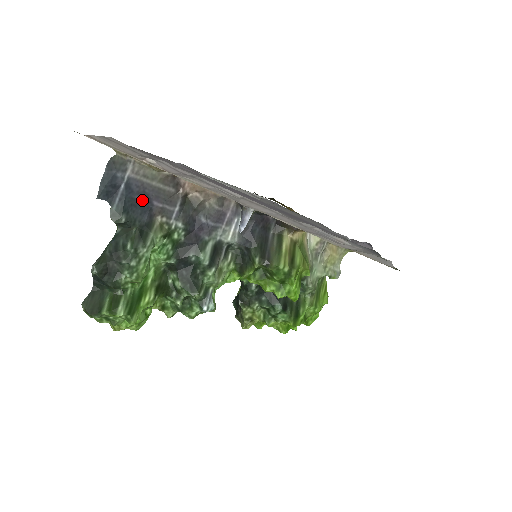
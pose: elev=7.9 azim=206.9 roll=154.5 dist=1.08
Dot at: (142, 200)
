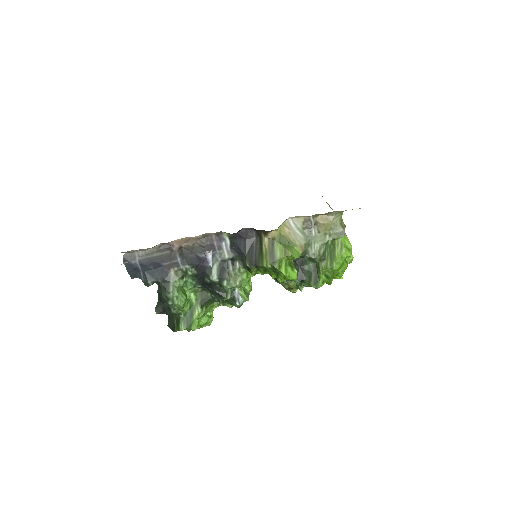
Dot at: (155, 267)
